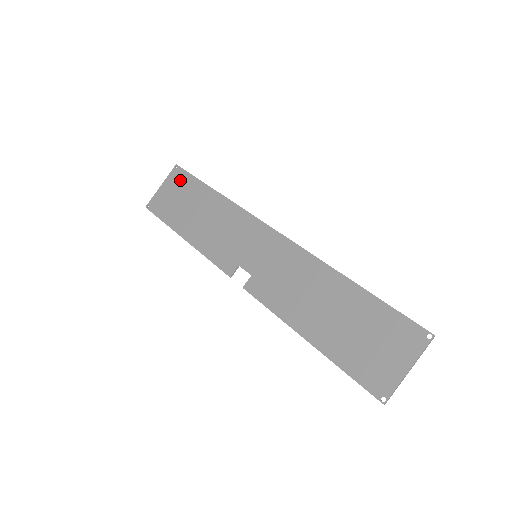
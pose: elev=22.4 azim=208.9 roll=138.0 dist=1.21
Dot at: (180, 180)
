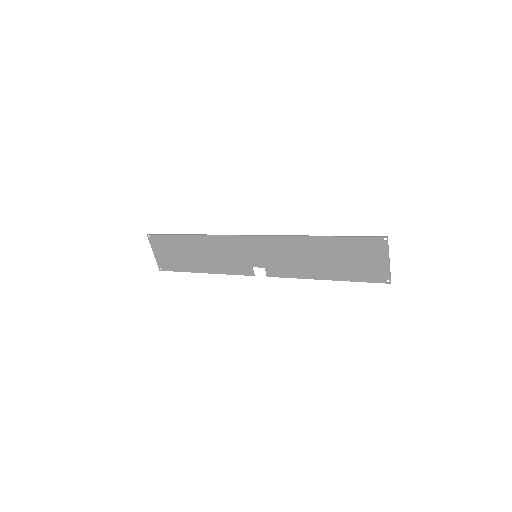
Dot at: (161, 243)
